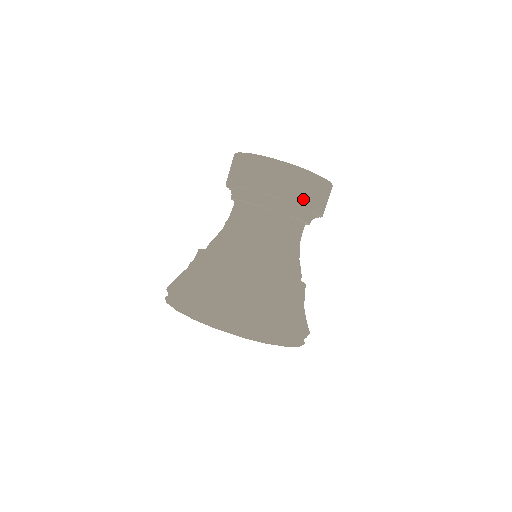
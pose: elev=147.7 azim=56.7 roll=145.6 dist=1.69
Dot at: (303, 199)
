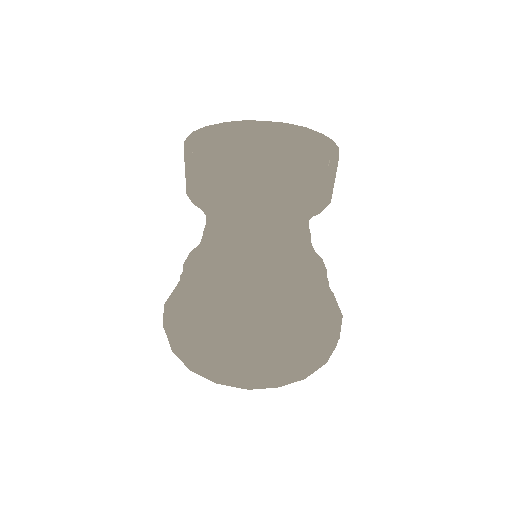
Dot at: (234, 212)
